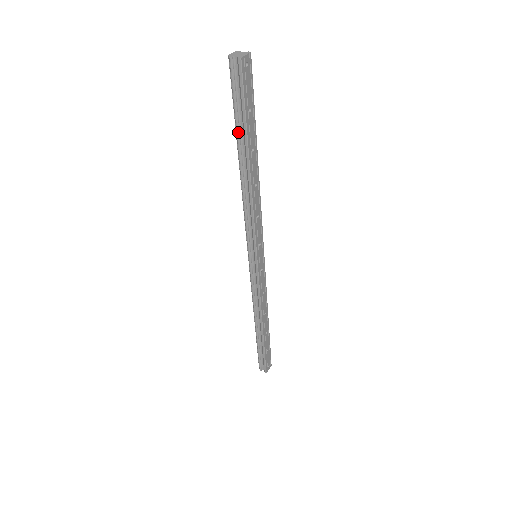
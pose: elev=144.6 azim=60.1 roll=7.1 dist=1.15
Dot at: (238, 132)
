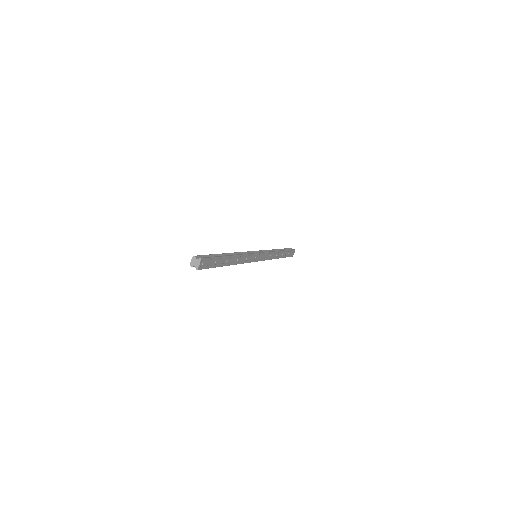
Dot at: occluded
